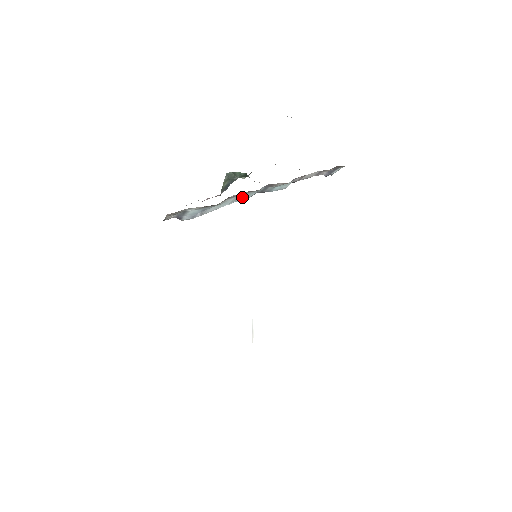
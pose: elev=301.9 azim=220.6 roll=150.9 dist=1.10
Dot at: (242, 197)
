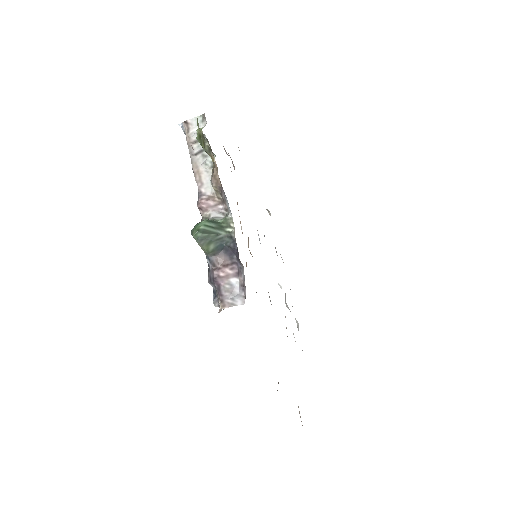
Dot at: occluded
